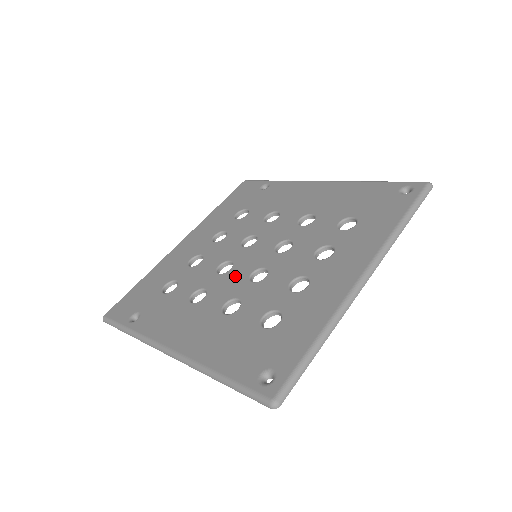
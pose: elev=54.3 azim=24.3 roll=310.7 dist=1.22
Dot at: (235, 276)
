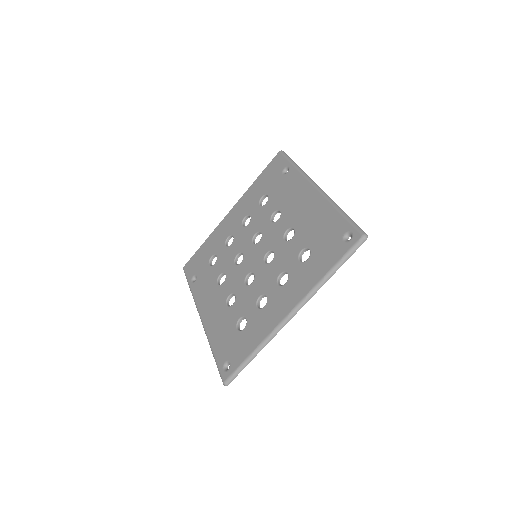
Dot at: (240, 272)
